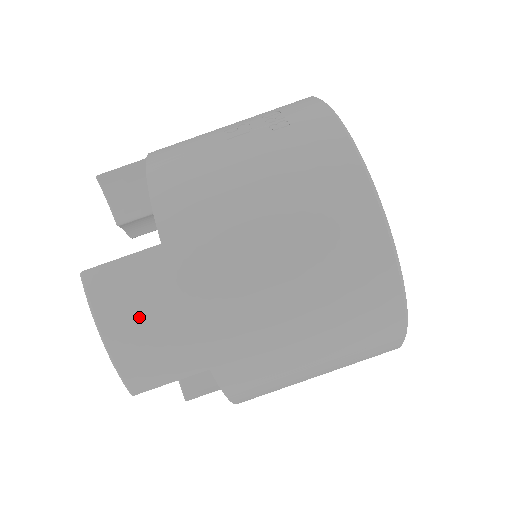
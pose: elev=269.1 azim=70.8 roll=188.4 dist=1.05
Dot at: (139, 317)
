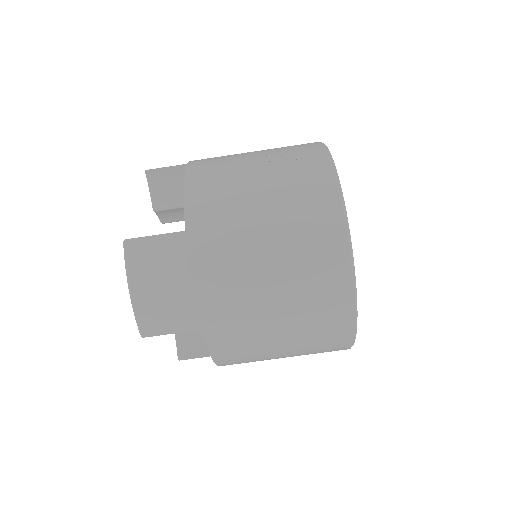
Dot at: (159, 280)
